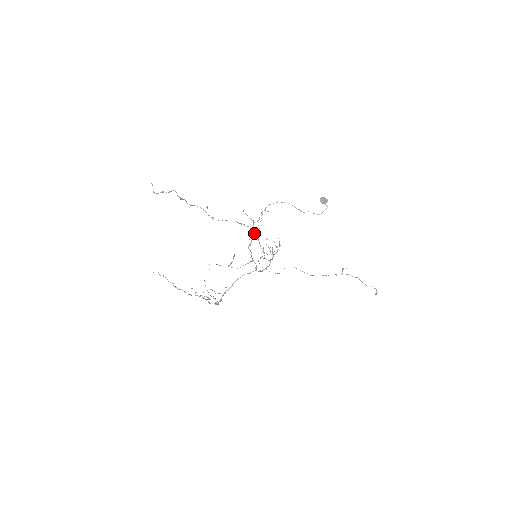
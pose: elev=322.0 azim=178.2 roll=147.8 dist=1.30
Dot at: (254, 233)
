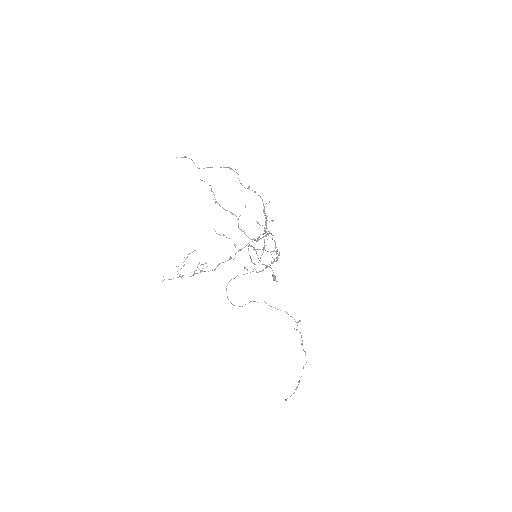
Dot at: (249, 245)
